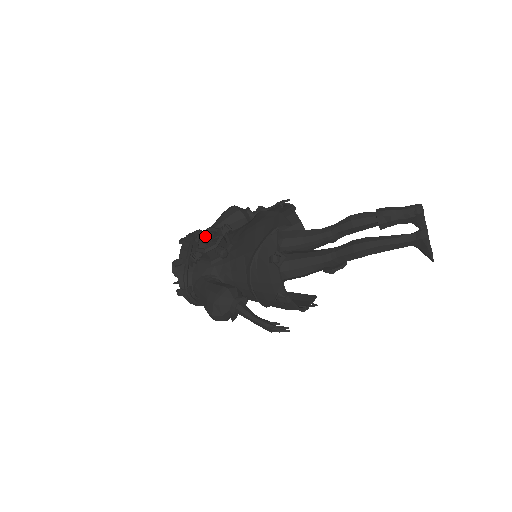
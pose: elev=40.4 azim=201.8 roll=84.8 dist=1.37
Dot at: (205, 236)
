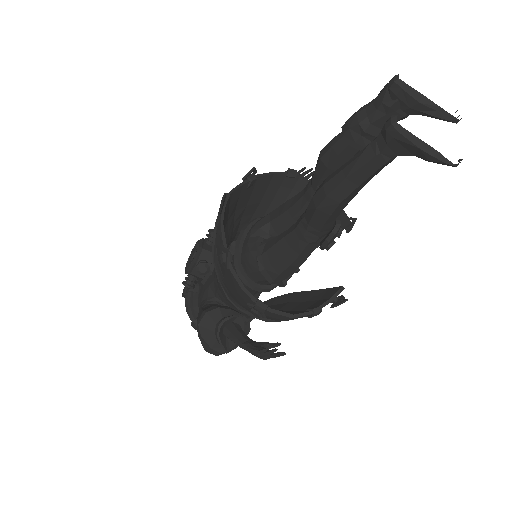
Dot at: (191, 253)
